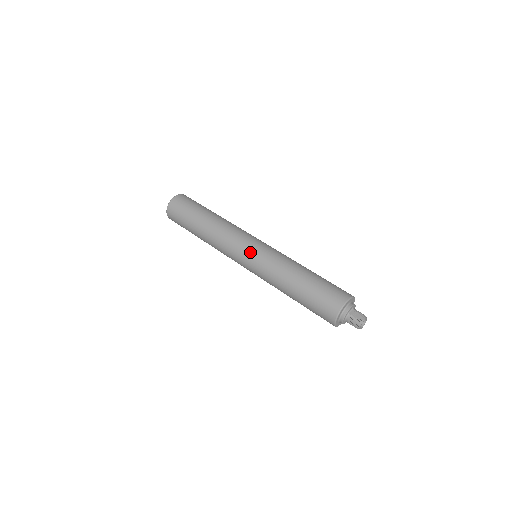
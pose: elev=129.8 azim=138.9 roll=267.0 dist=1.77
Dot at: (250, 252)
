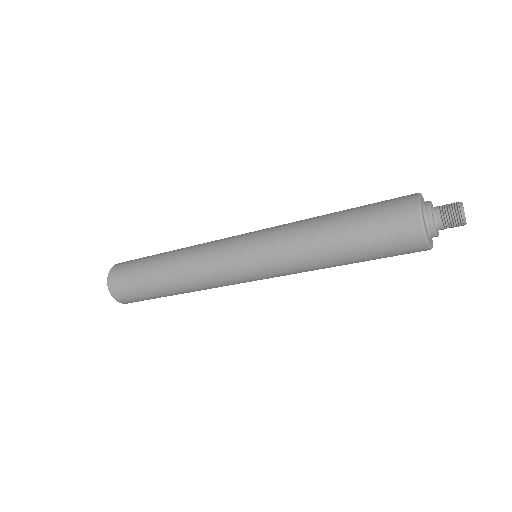
Dot at: (247, 235)
